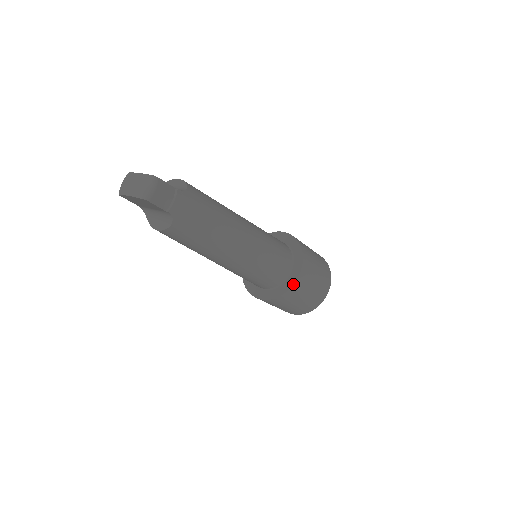
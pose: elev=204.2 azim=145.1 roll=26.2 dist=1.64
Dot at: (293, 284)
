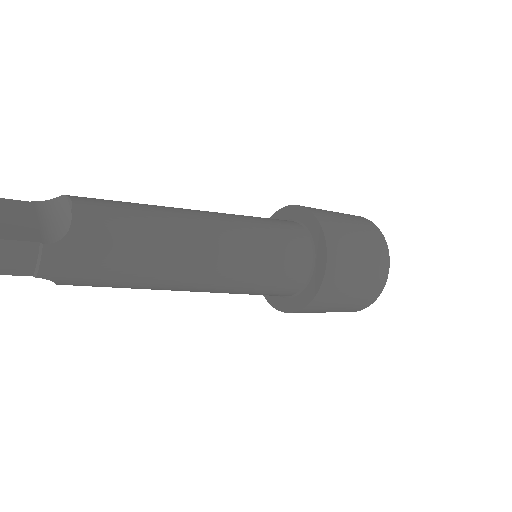
Dot at: (306, 305)
